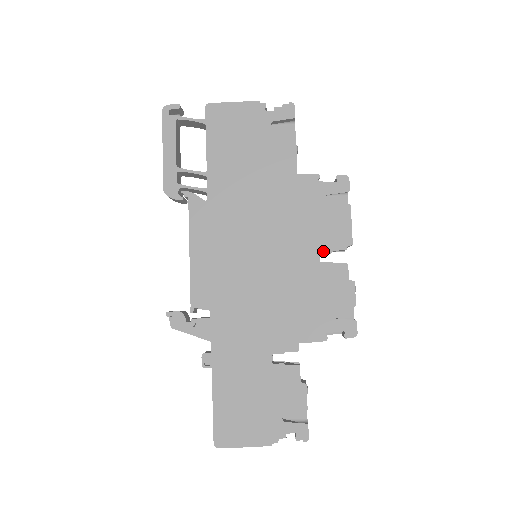
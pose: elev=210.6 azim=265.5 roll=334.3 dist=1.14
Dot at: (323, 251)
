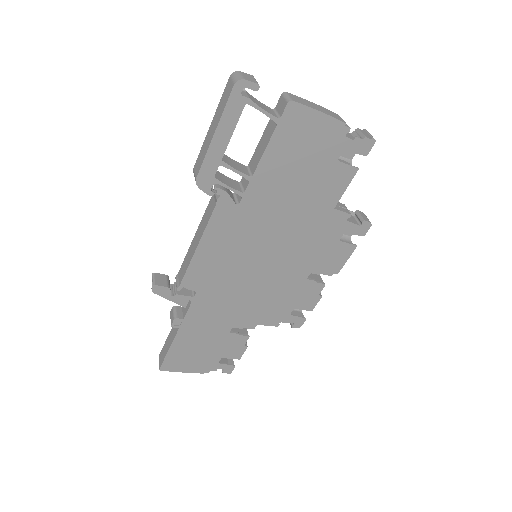
Dot at: (314, 272)
